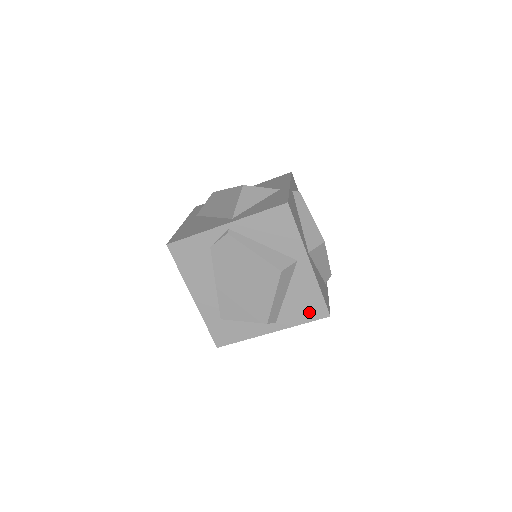
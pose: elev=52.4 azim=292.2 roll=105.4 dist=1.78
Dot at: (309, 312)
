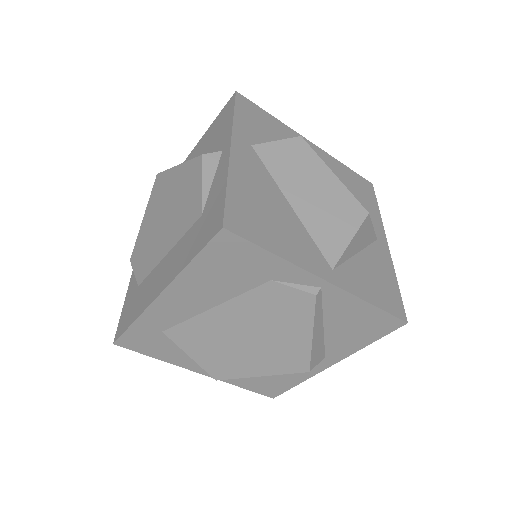
Dot at: (262, 386)
